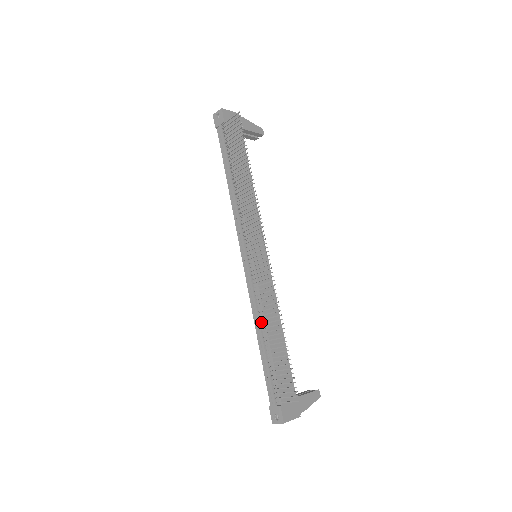
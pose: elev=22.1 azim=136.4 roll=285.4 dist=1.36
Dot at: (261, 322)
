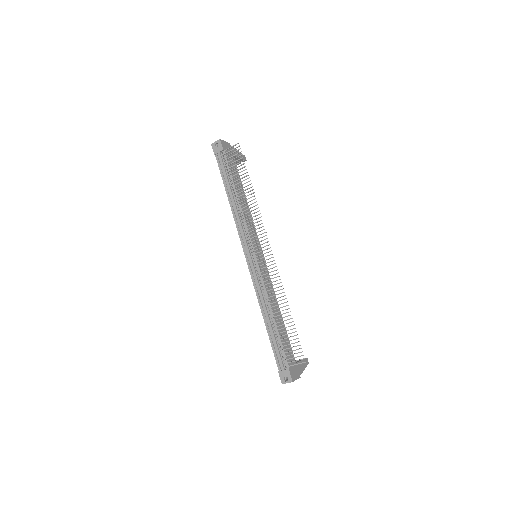
Dot at: (267, 307)
